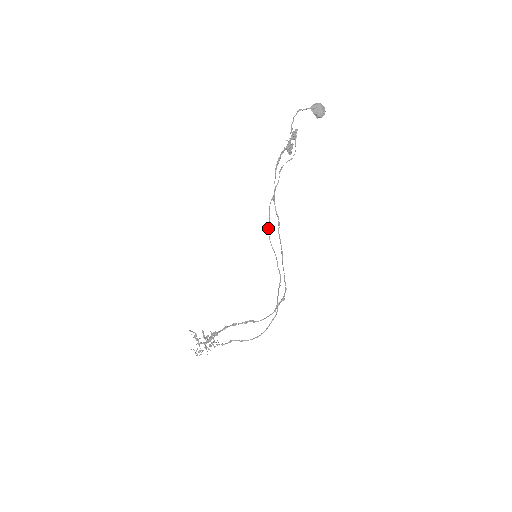
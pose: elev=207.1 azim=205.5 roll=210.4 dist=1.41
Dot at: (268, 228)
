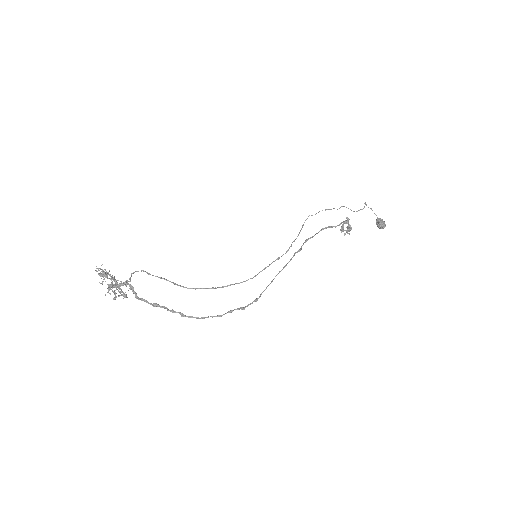
Dot at: occluded
